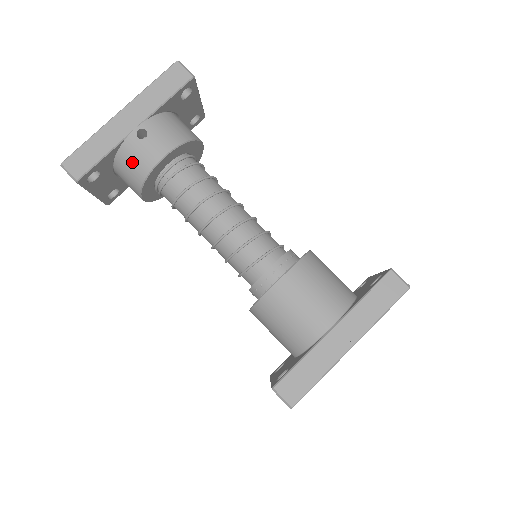
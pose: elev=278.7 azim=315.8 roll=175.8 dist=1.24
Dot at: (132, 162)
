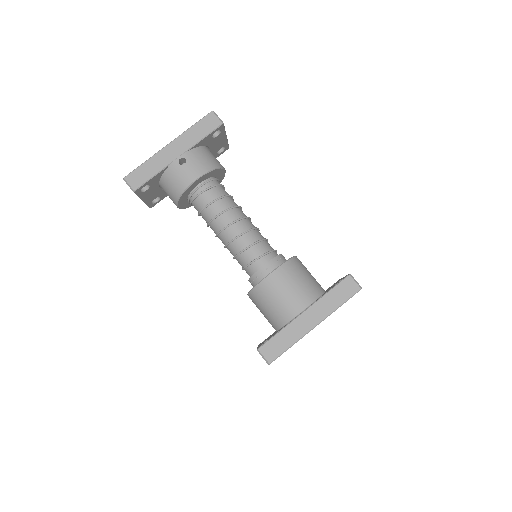
Dot at: (174, 181)
